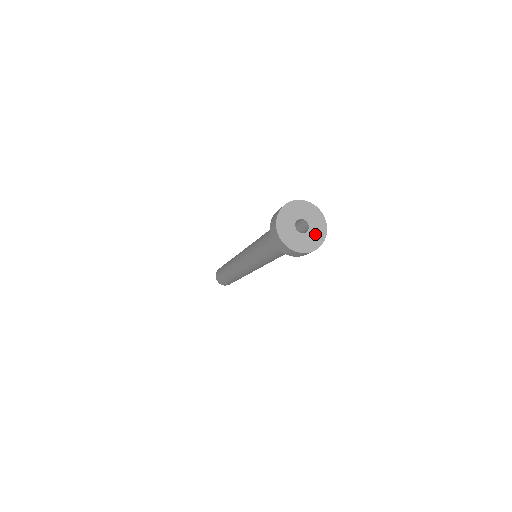
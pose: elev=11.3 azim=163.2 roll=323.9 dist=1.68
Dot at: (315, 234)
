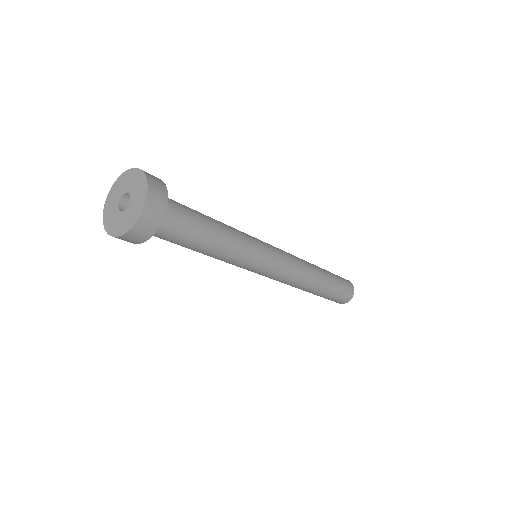
Dot at: (137, 190)
